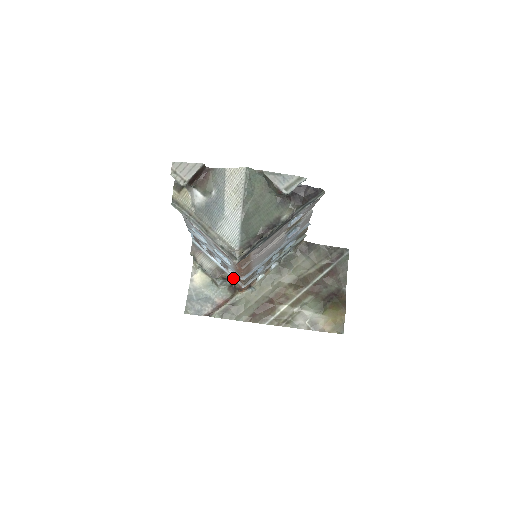
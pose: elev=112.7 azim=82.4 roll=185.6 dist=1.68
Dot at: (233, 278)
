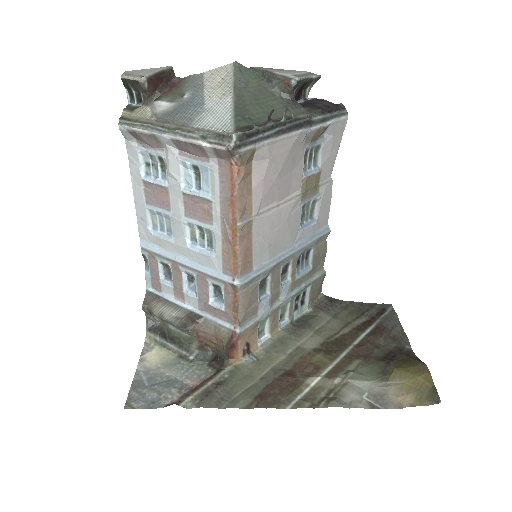
Dot at: (218, 322)
